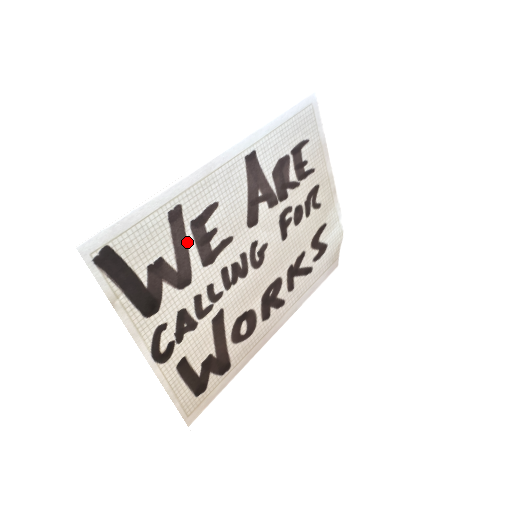
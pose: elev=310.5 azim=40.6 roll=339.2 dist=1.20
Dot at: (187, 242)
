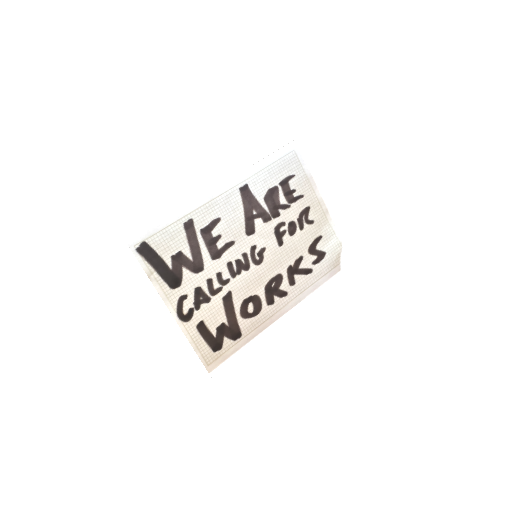
Dot at: (199, 243)
